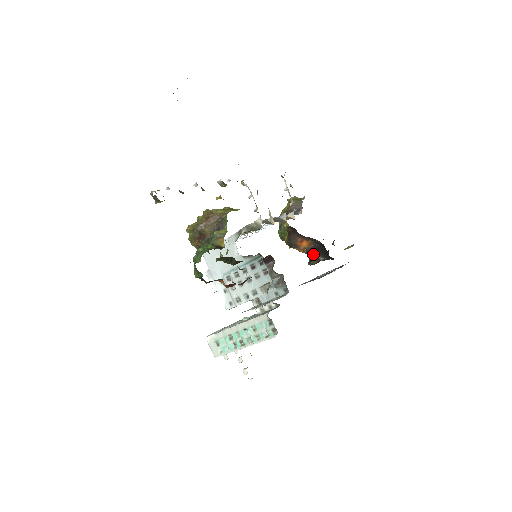
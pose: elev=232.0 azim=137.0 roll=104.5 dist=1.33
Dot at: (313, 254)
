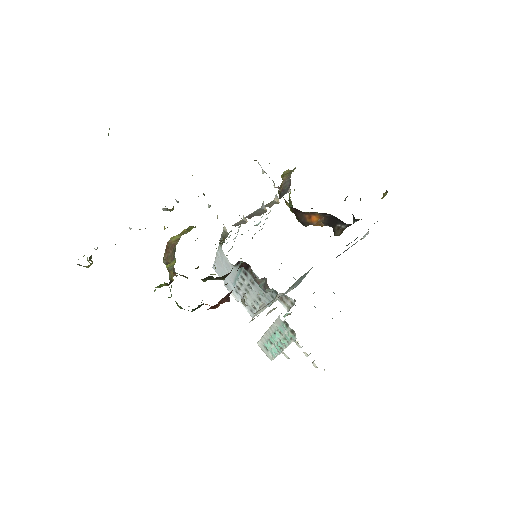
Dot at: (332, 224)
